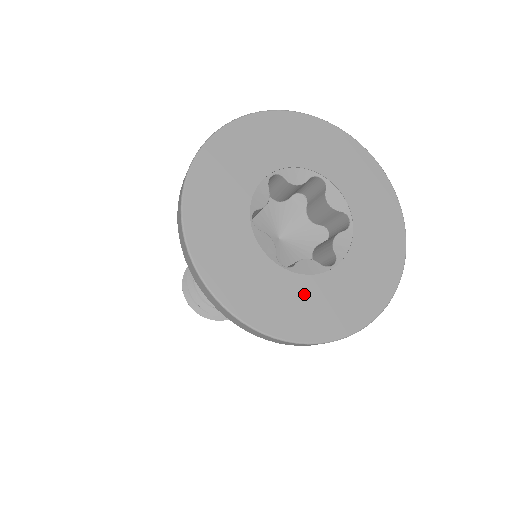
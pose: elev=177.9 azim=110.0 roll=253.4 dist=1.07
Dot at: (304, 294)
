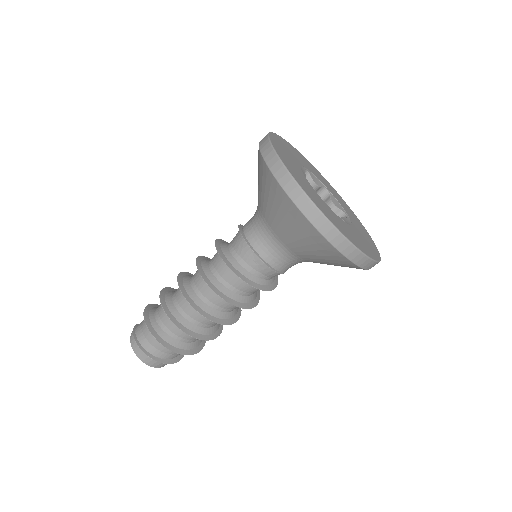
Dot at: (360, 235)
